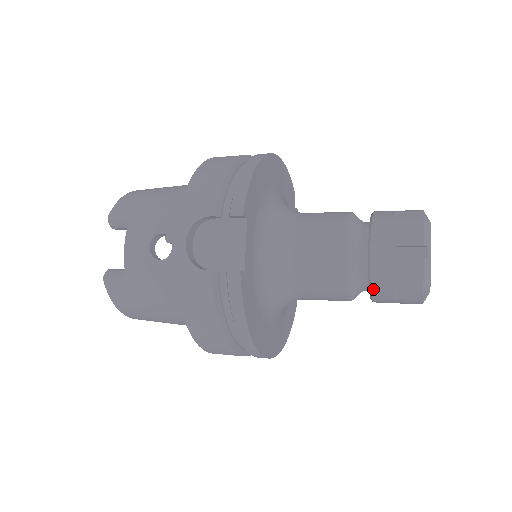
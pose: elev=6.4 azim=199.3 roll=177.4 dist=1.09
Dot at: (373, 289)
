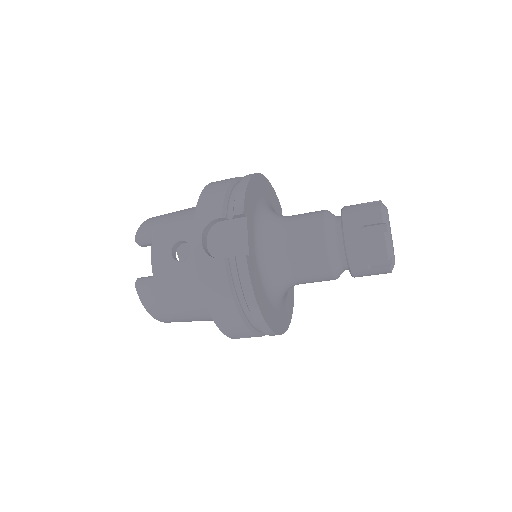
Dot at: (350, 263)
